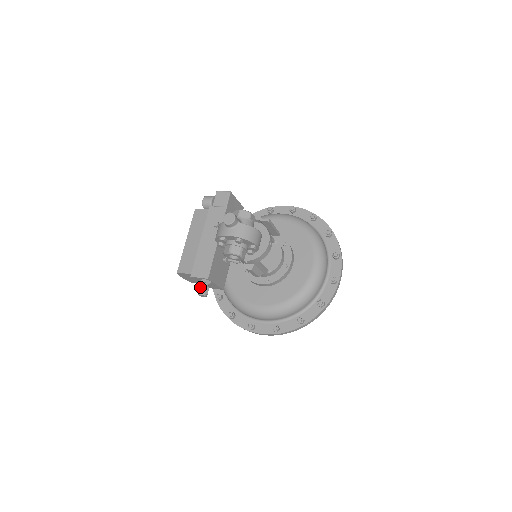
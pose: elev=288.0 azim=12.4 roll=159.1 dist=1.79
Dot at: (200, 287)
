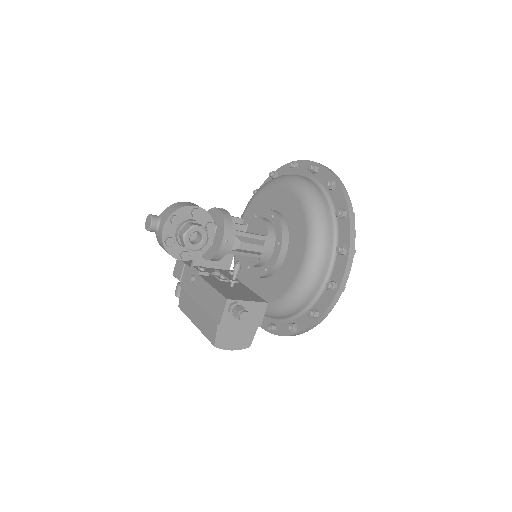
Dot at: (233, 315)
